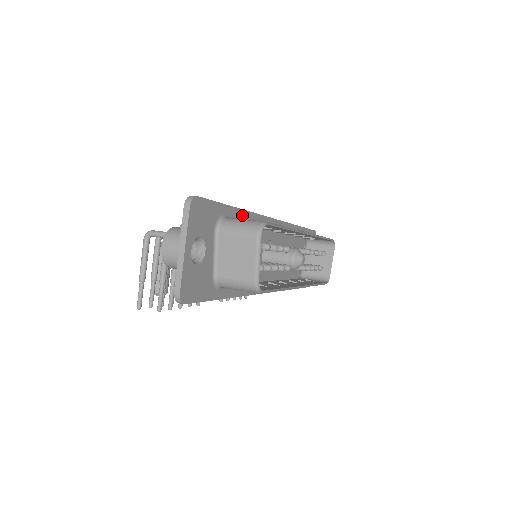
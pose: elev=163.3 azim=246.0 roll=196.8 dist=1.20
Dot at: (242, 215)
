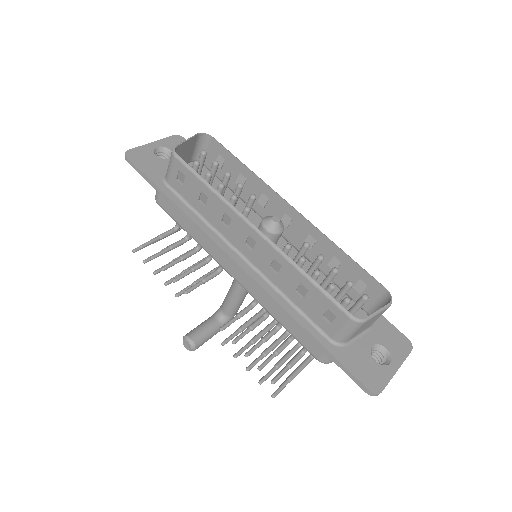
Dot at: occluded
